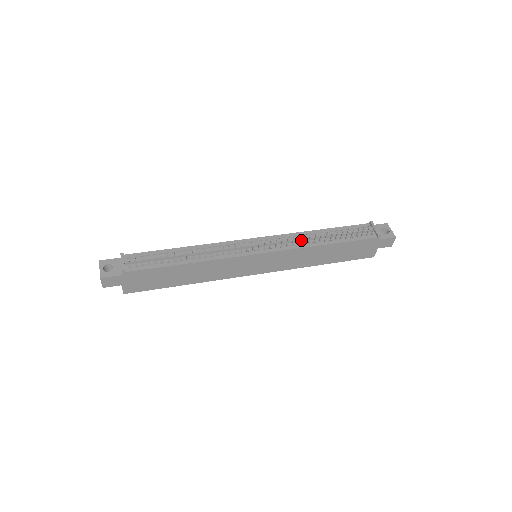
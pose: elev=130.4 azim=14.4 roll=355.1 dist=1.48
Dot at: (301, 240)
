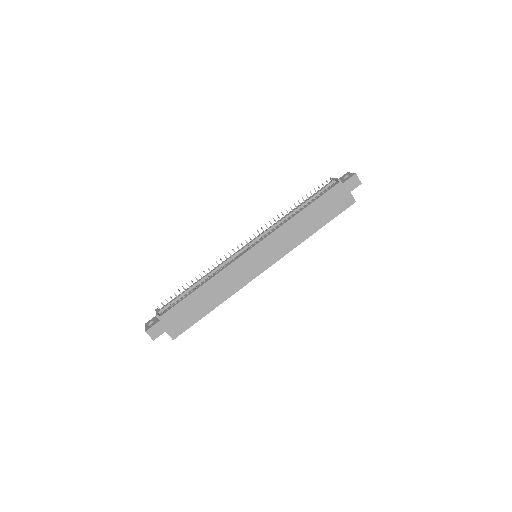
Dot at: (280, 222)
